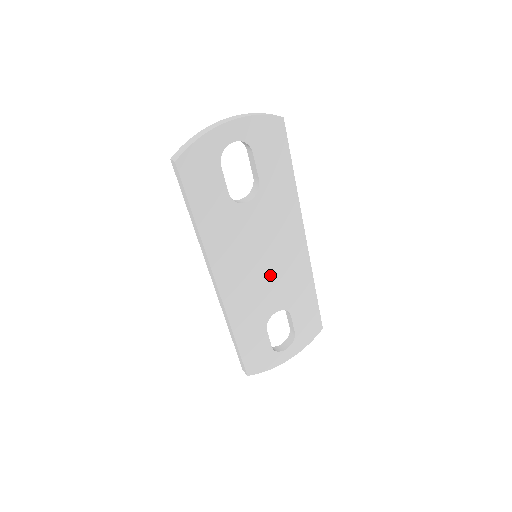
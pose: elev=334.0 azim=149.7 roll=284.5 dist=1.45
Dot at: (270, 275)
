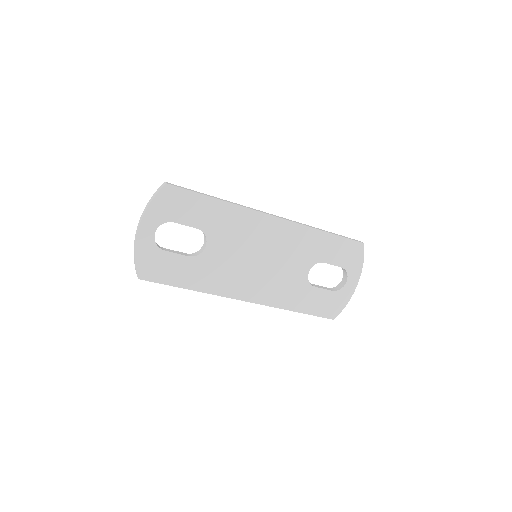
Dot at: (275, 260)
